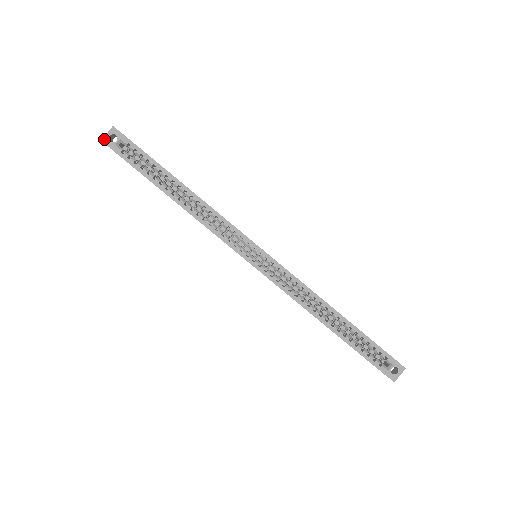
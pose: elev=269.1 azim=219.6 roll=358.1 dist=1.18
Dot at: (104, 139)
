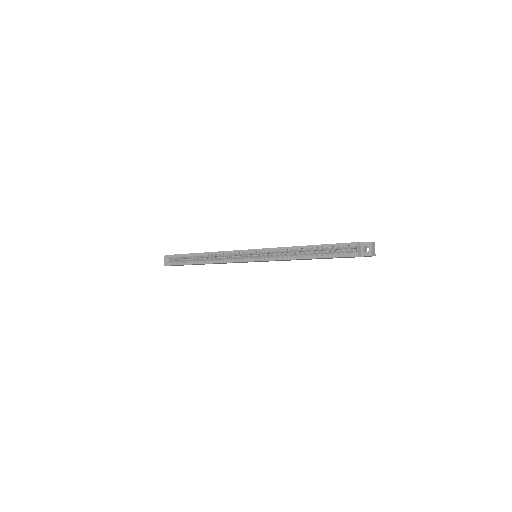
Dot at: (165, 264)
